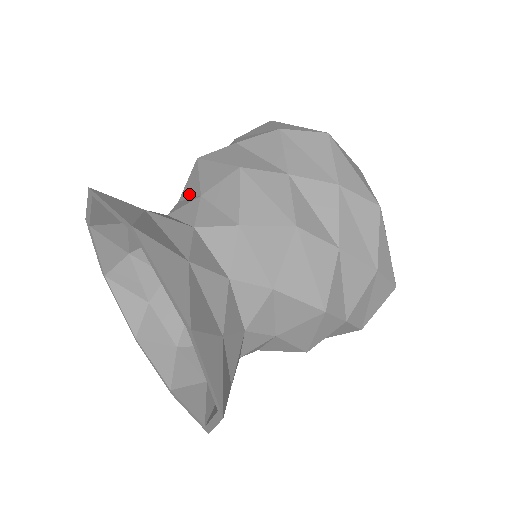
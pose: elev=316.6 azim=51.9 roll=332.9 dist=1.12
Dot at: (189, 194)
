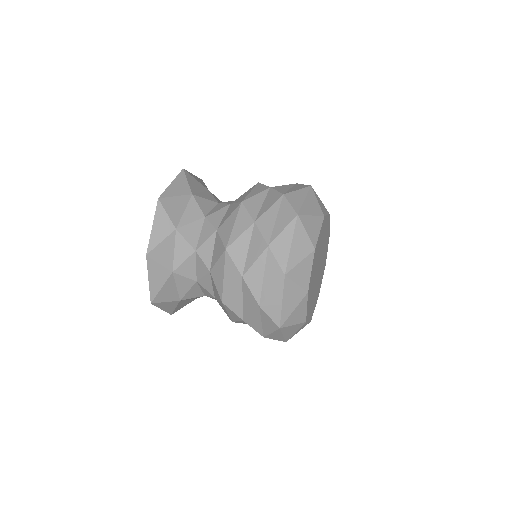
Dot at: occluded
